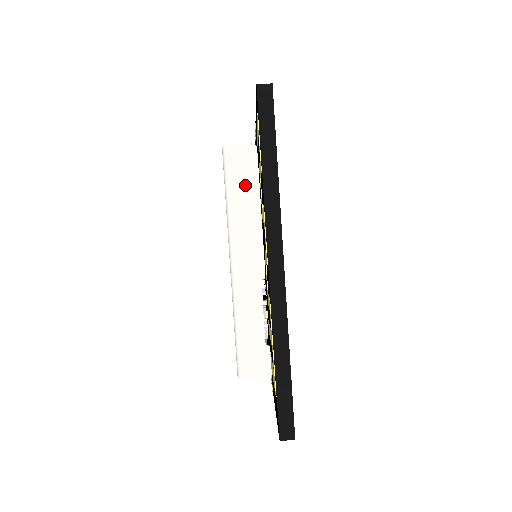
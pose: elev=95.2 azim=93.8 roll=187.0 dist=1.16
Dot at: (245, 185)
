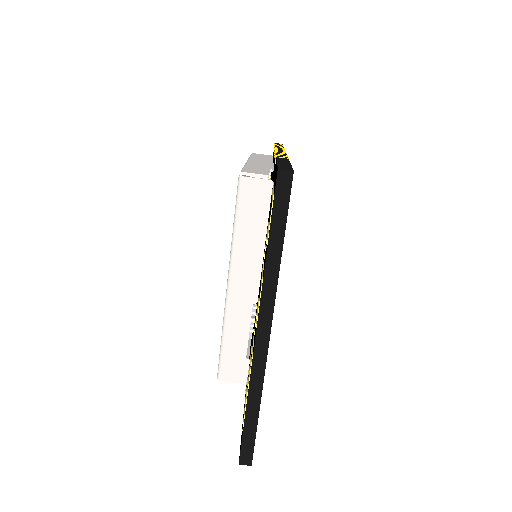
Dot at: (254, 217)
